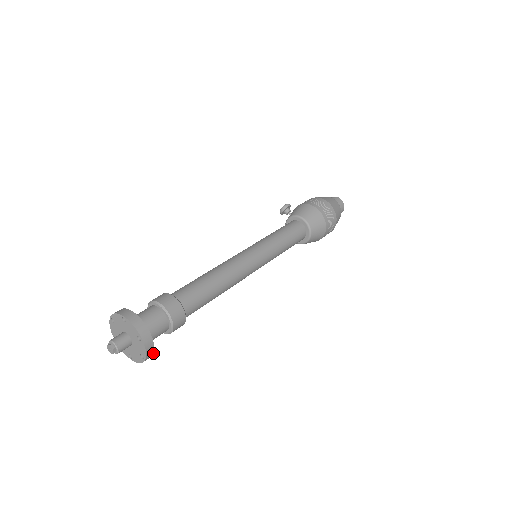
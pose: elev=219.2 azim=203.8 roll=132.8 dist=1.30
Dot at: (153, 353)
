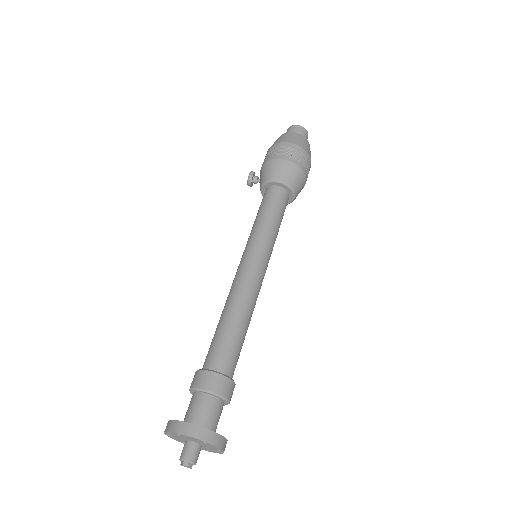
Dot at: (227, 440)
